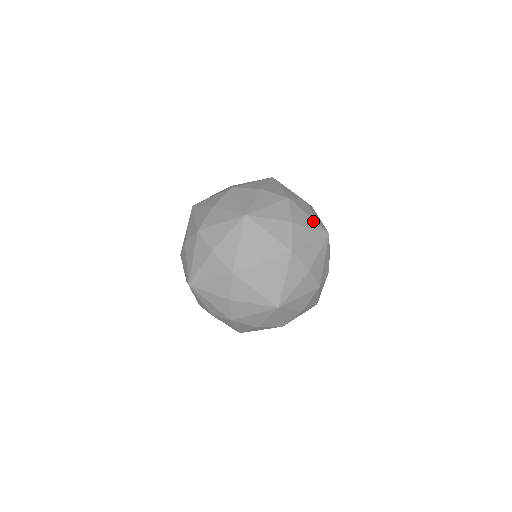
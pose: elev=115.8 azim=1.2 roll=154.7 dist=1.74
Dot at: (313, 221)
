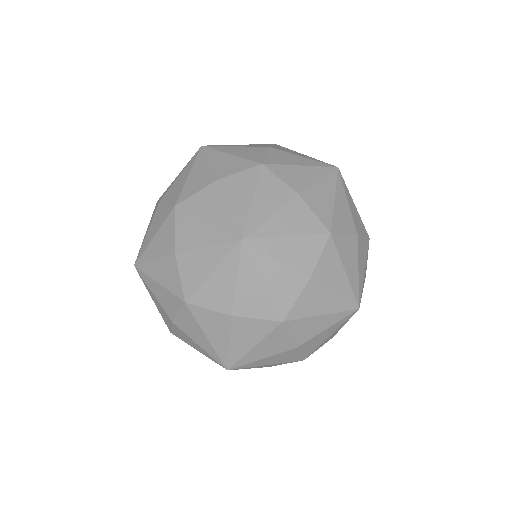
Dot at: occluded
